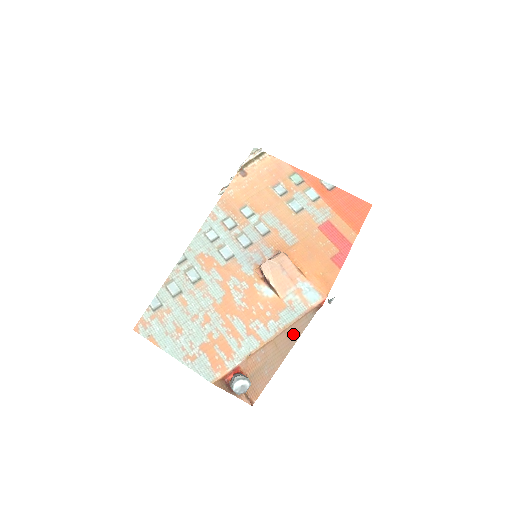
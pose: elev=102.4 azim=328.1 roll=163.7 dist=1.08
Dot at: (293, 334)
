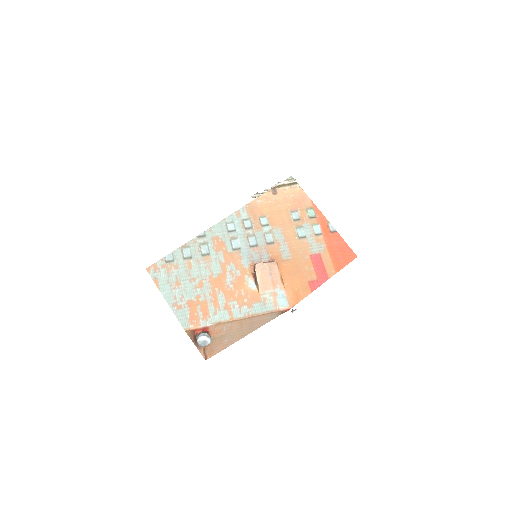
Dot at: (257, 323)
